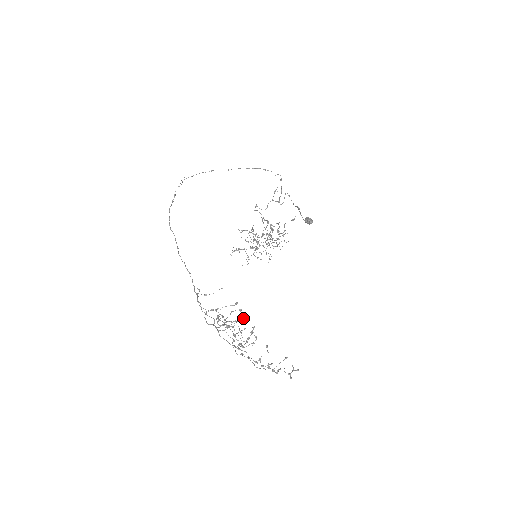
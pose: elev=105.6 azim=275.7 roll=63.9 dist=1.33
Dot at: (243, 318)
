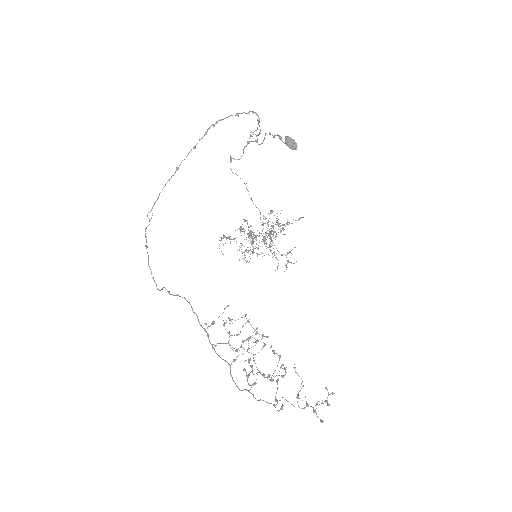
Dot at: (264, 346)
